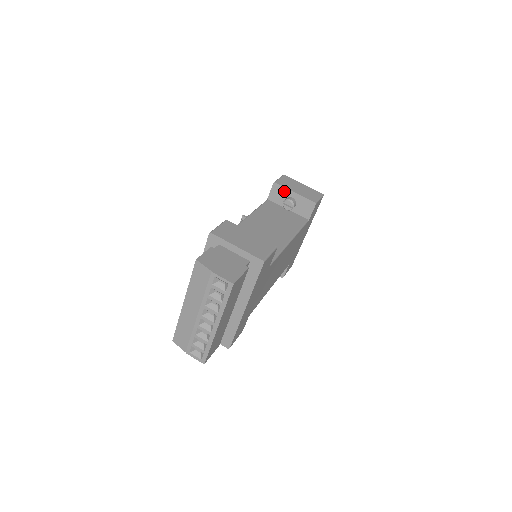
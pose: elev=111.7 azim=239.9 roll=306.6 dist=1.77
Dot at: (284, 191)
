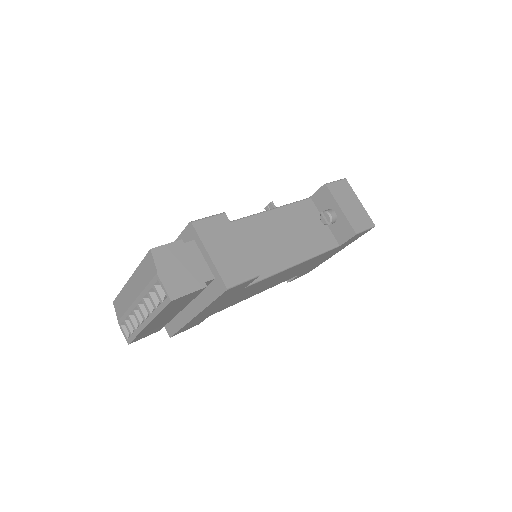
Dot at: (331, 200)
